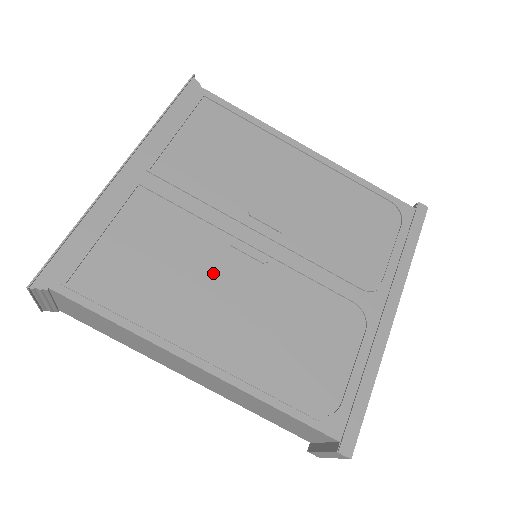
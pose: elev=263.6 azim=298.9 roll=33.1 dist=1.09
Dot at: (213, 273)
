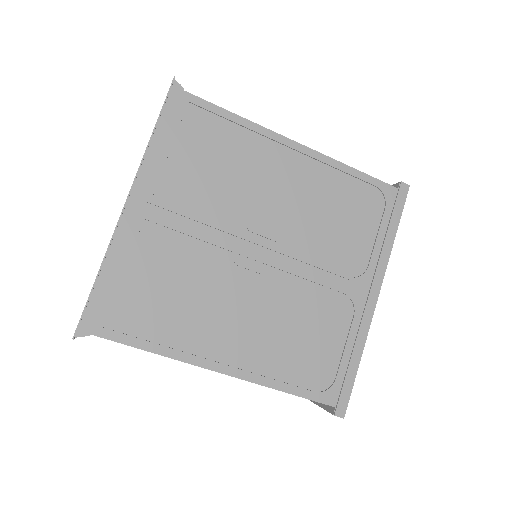
Dot at: (223, 292)
